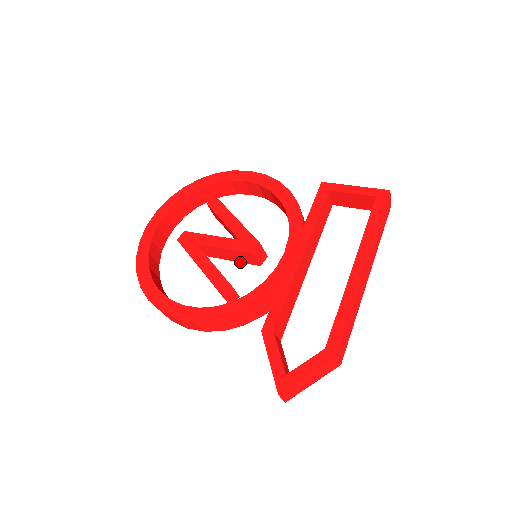
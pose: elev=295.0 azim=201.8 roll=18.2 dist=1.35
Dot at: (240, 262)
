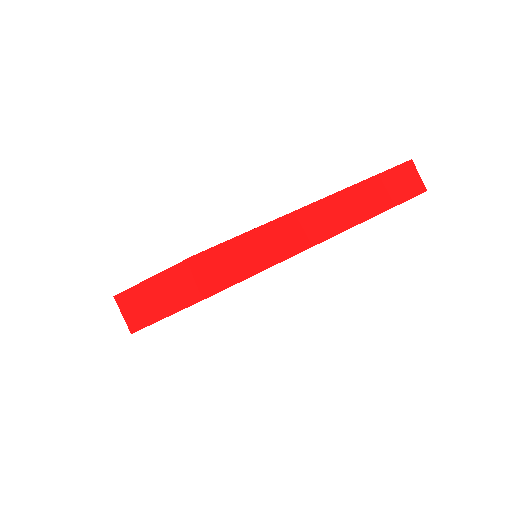
Dot at: occluded
